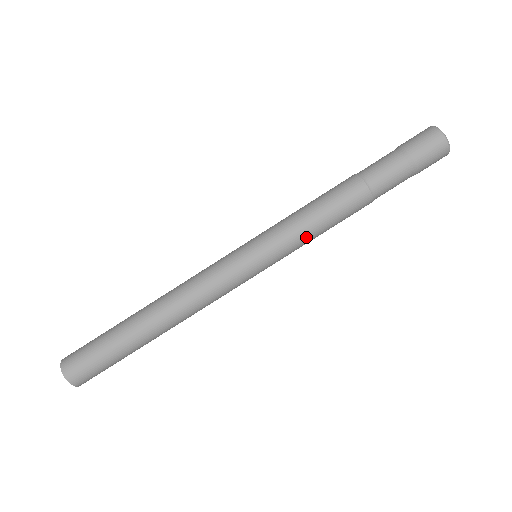
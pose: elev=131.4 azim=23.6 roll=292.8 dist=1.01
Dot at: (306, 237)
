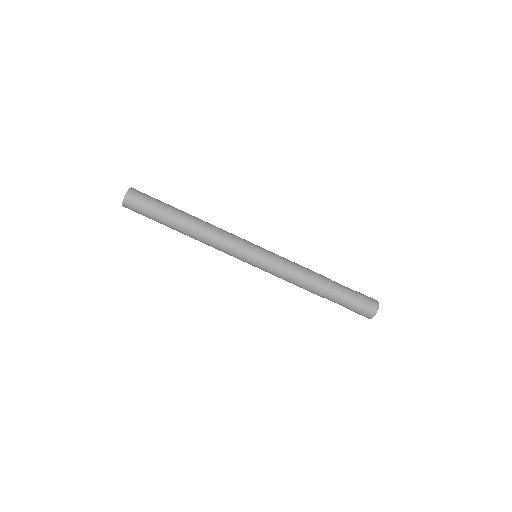
Dot at: (288, 266)
